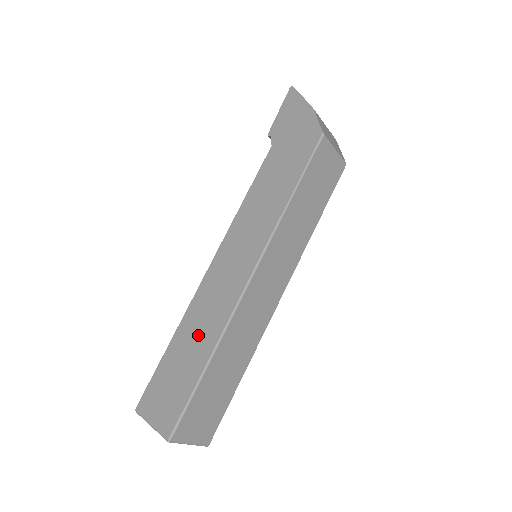
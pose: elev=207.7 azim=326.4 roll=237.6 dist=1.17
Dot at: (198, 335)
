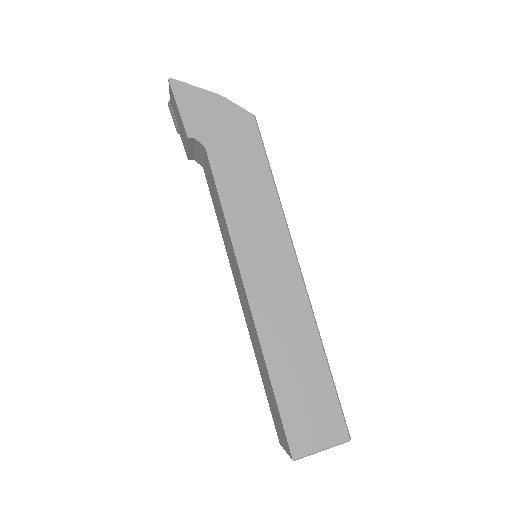
Dot at: (295, 349)
